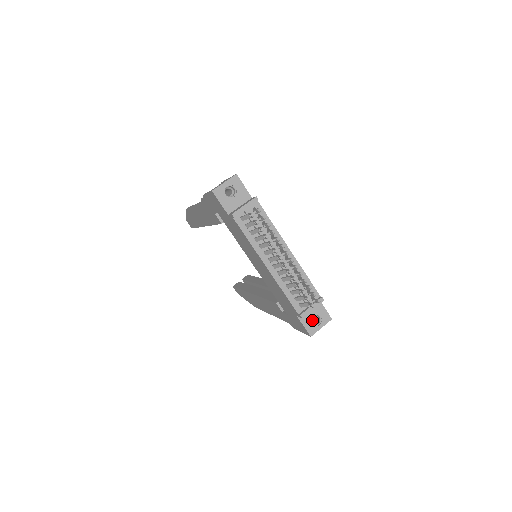
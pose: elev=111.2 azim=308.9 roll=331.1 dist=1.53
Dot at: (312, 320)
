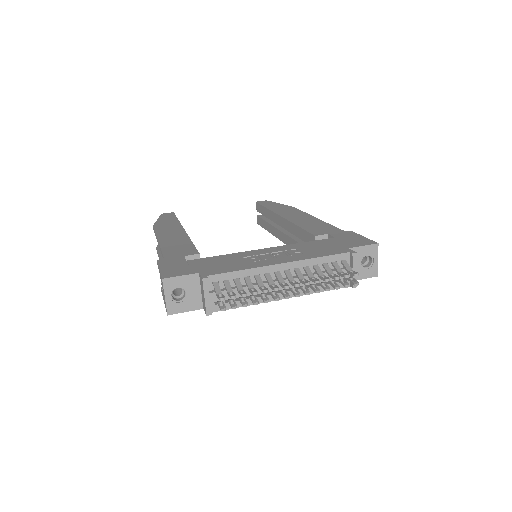
Dot at: occluded
